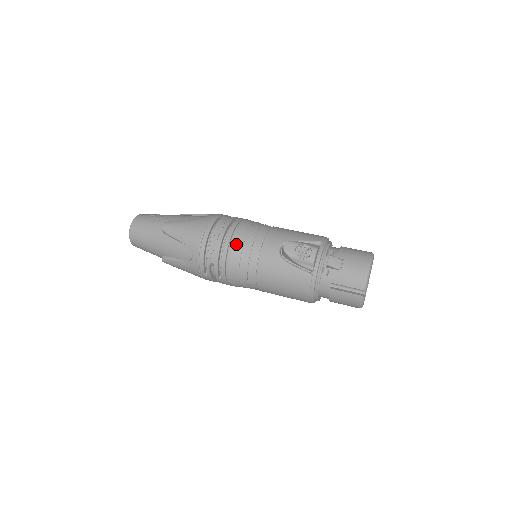
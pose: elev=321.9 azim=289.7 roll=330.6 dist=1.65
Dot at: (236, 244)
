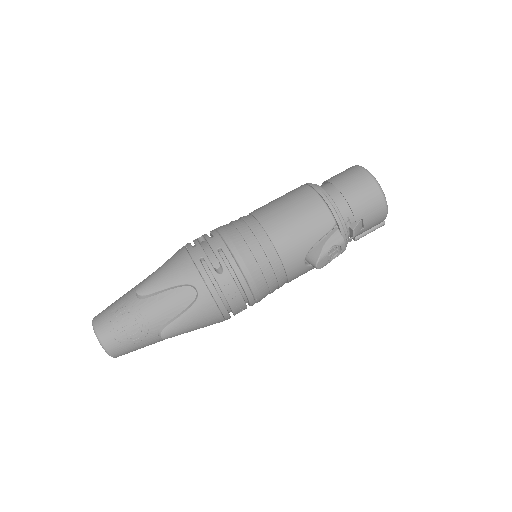
Dot at: (262, 294)
